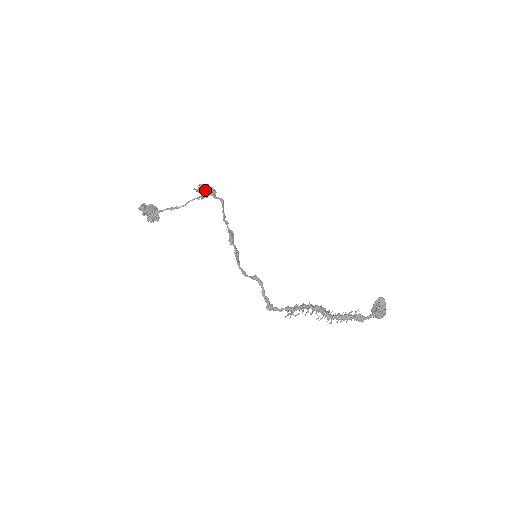
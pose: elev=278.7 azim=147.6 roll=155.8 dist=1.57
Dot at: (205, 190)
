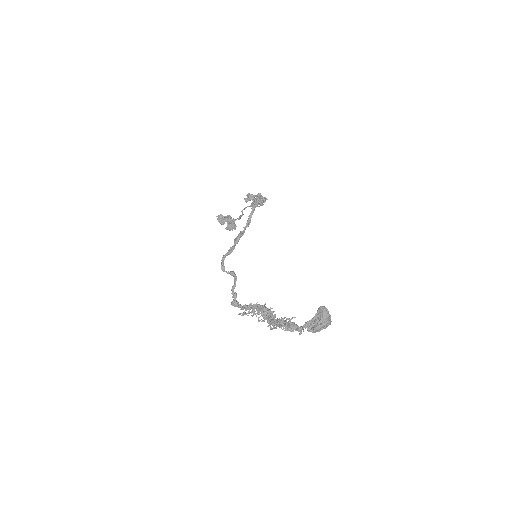
Dot at: (252, 199)
